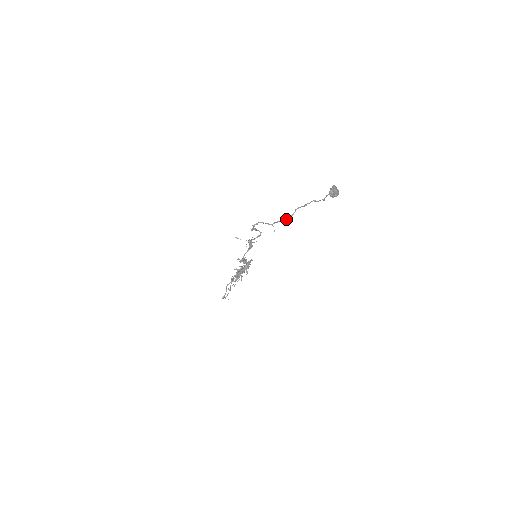
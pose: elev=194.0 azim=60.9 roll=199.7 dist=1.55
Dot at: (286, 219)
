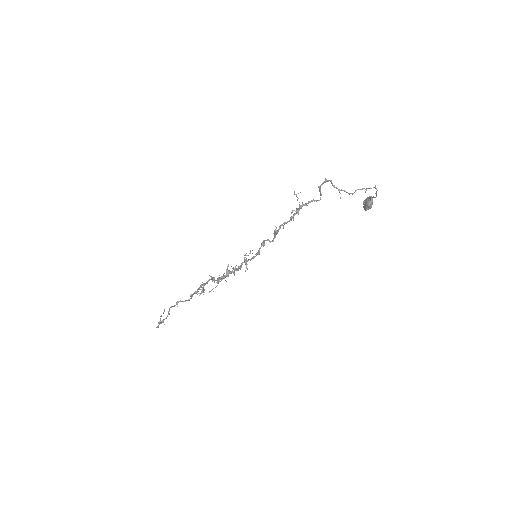
Dot at: (350, 193)
